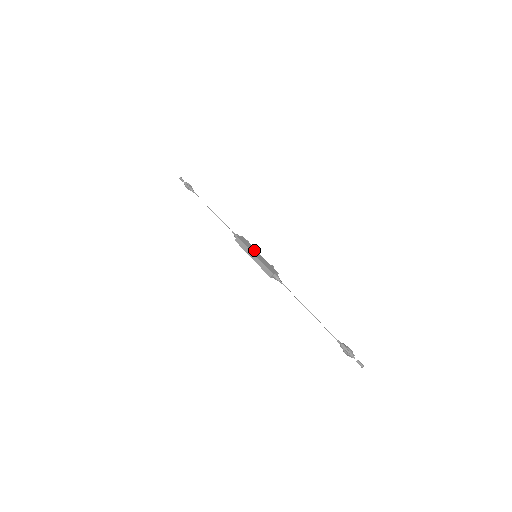
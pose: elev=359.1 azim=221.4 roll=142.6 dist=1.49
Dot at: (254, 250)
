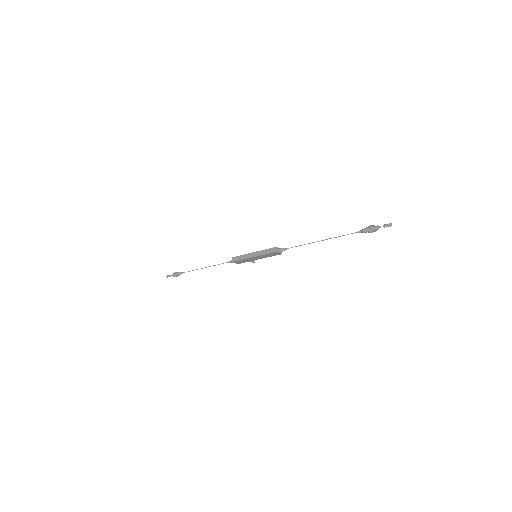
Dot at: occluded
